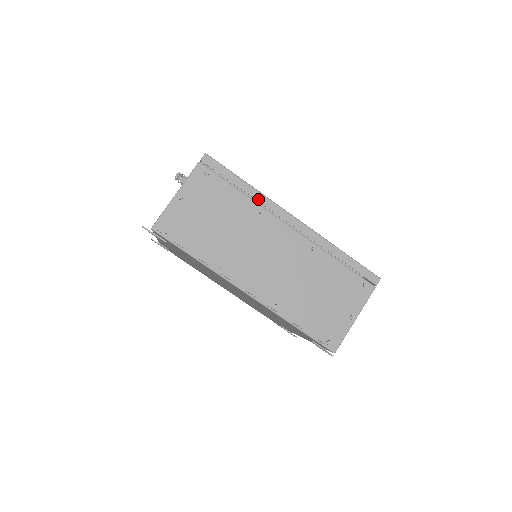
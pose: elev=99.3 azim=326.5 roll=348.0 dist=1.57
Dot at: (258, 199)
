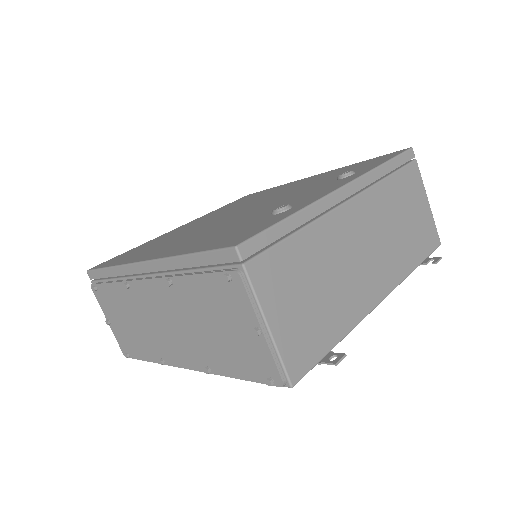
Dot at: (121, 274)
